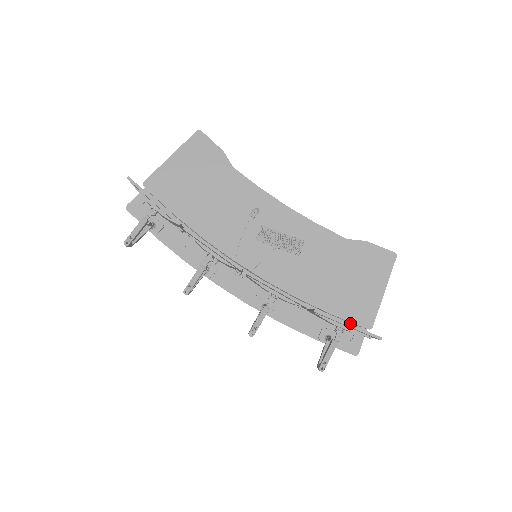
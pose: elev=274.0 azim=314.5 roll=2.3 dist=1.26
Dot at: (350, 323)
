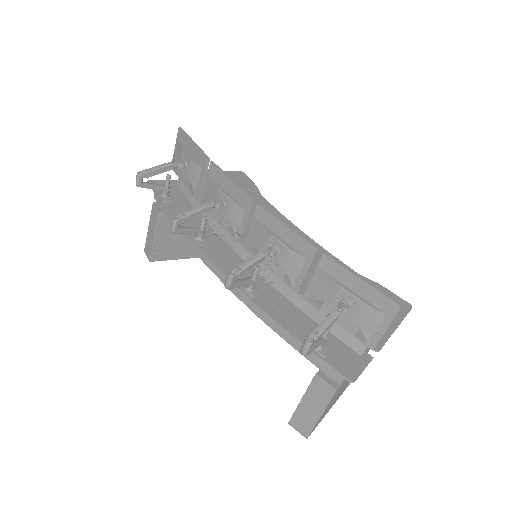
Dot at: (349, 347)
